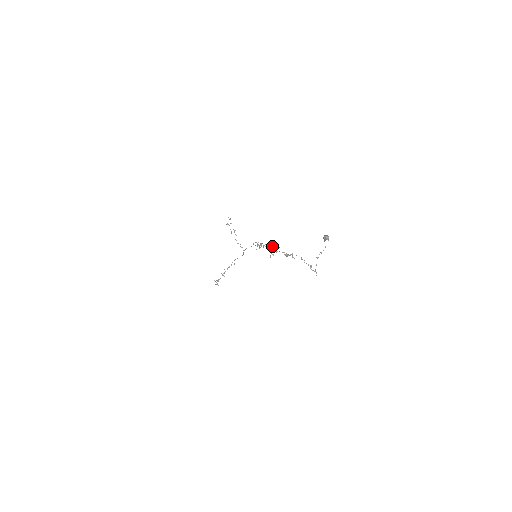
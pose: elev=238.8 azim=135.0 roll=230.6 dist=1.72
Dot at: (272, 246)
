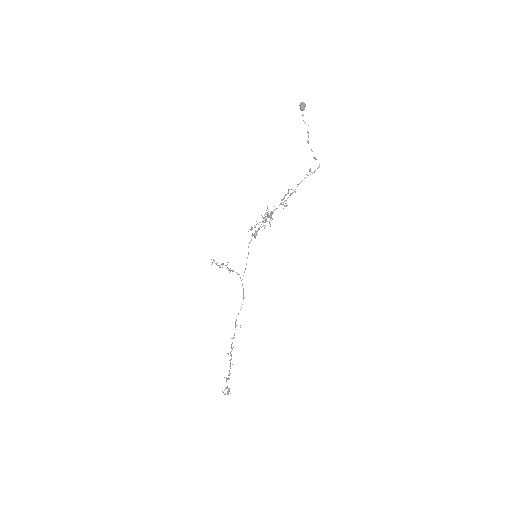
Dot at: (266, 214)
